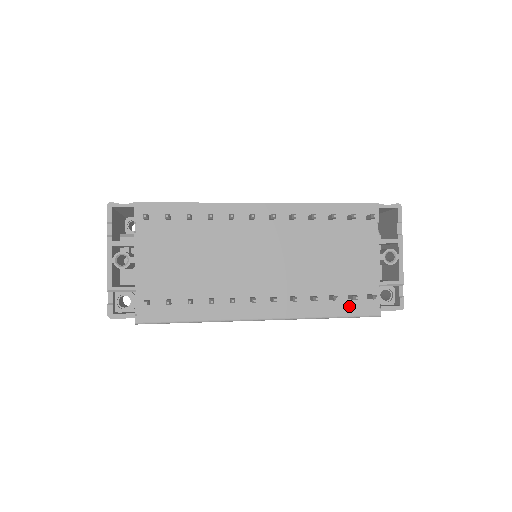
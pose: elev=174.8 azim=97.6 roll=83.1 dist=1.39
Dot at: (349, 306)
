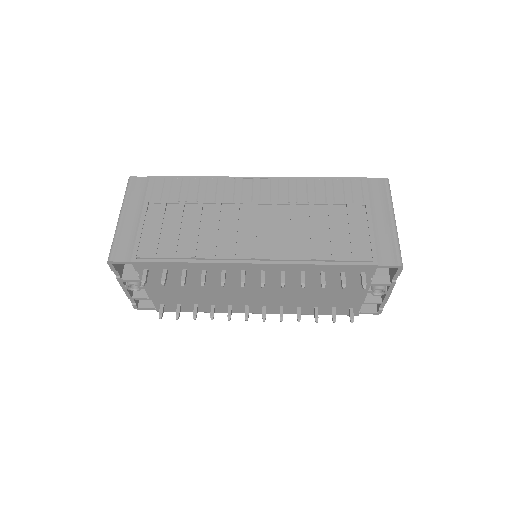
Dot at: (331, 311)
